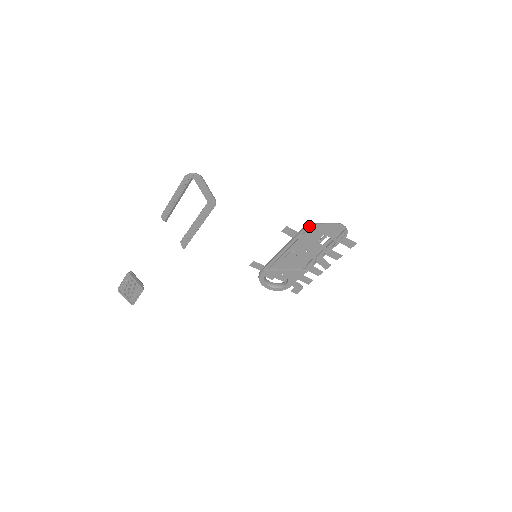
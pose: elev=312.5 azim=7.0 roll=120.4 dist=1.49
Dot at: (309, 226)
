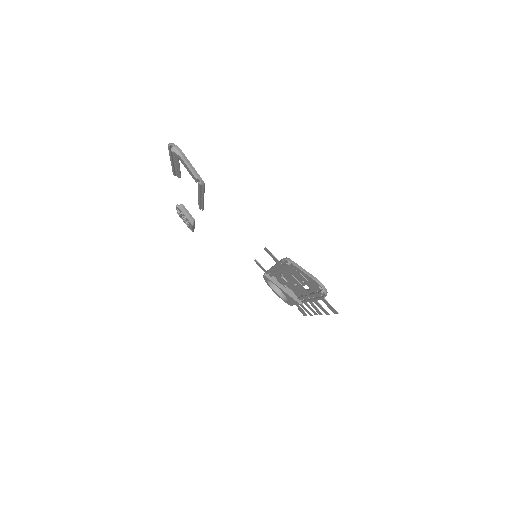
Dot at: (287, 261)
